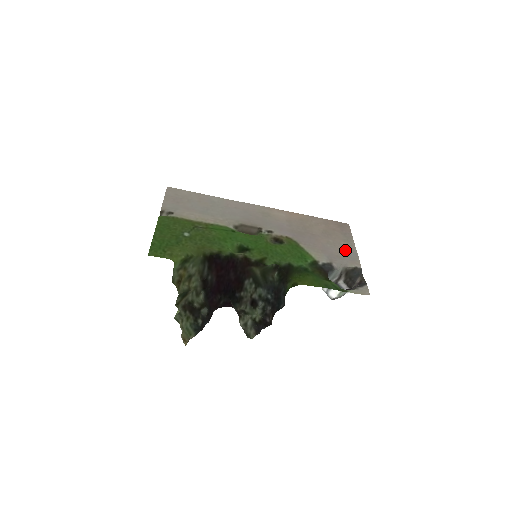
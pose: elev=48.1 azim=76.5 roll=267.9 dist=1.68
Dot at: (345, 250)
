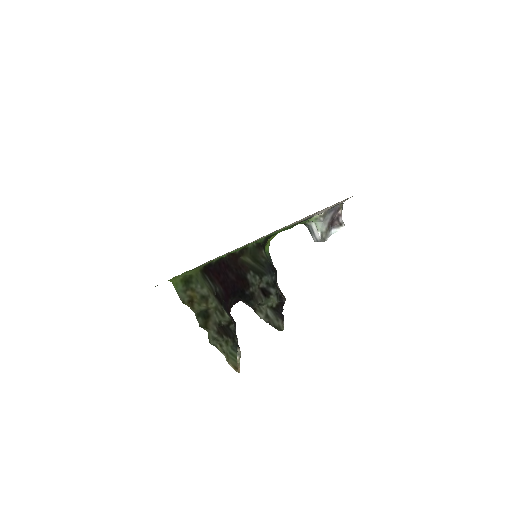
Dot at: occluded
